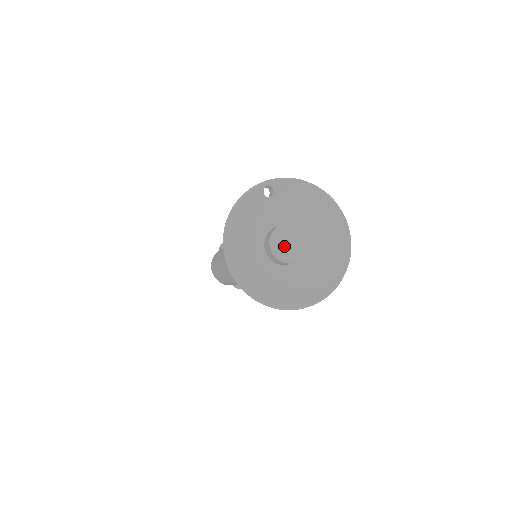
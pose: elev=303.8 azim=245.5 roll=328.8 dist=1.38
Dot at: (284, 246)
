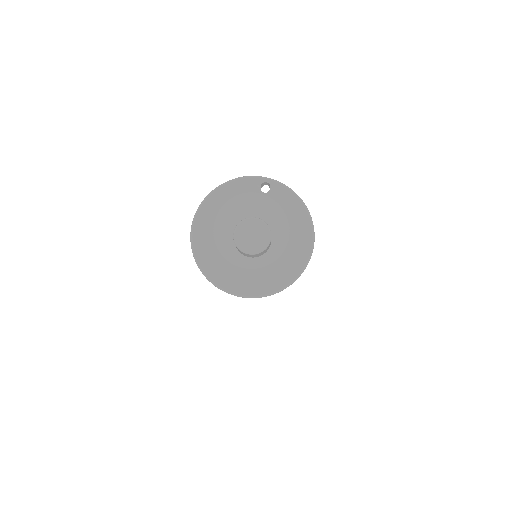
Dot at: (246, 235)
